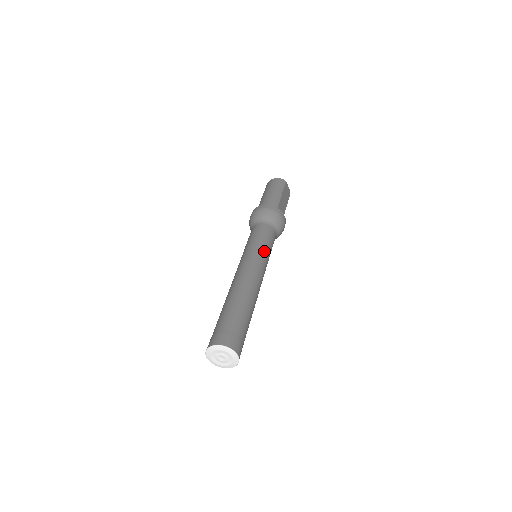
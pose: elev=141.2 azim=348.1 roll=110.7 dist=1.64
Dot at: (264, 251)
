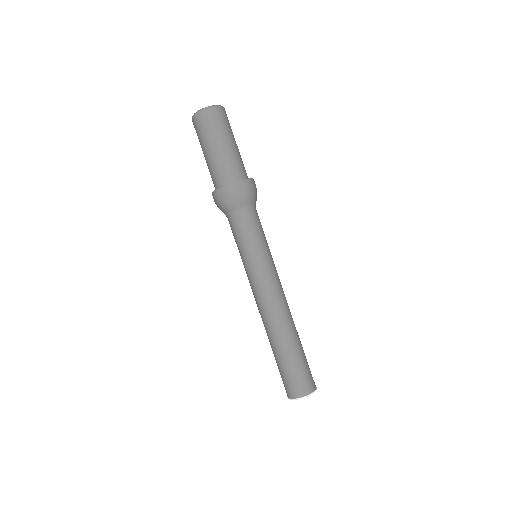
Dot at: occluded
